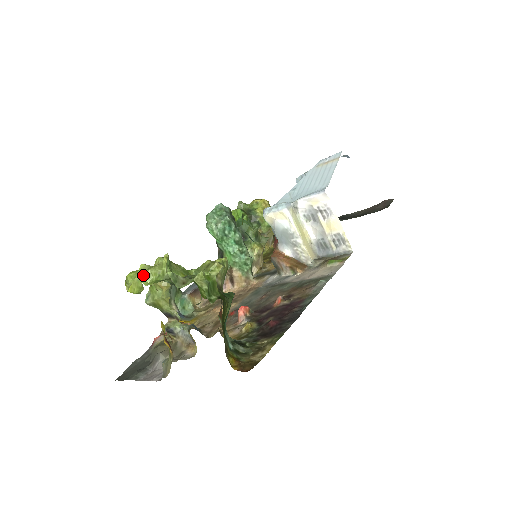
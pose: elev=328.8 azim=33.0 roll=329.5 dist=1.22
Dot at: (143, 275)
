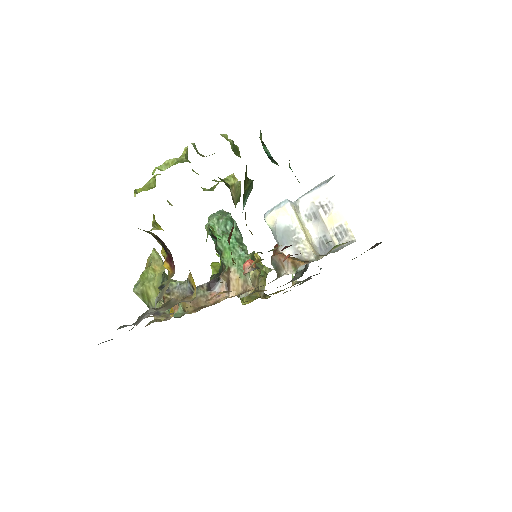
Dot at: occluded
